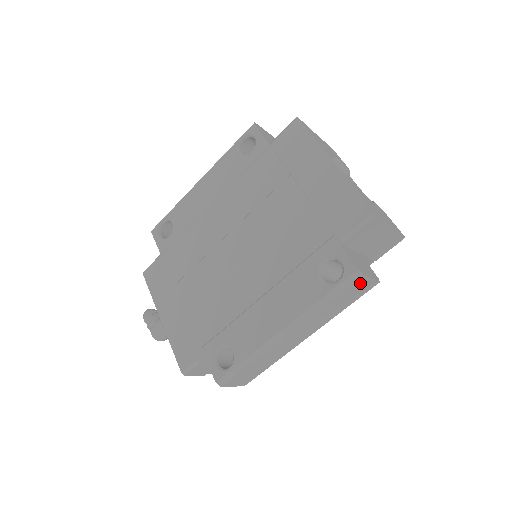
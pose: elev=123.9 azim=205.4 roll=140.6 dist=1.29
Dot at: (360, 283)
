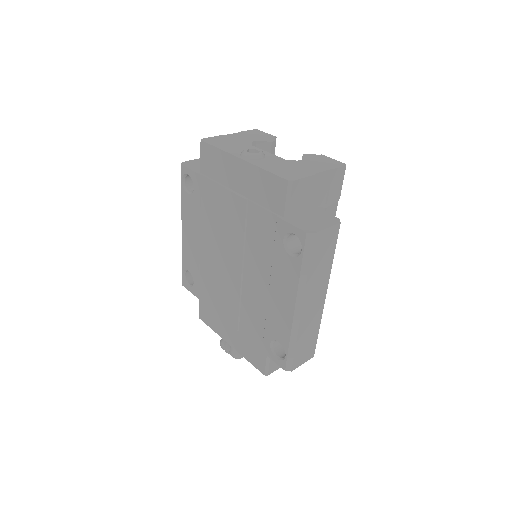
Dot at: (320, 239)
